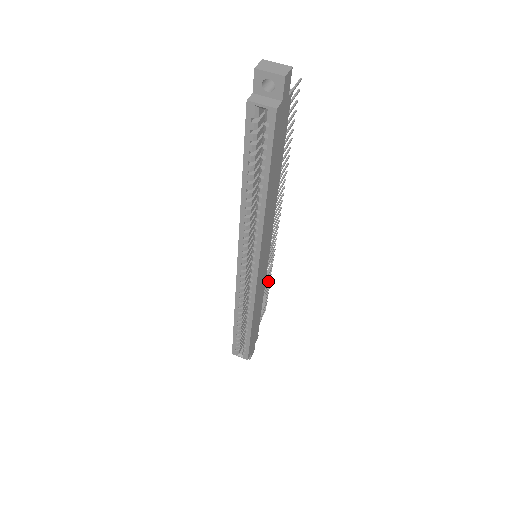
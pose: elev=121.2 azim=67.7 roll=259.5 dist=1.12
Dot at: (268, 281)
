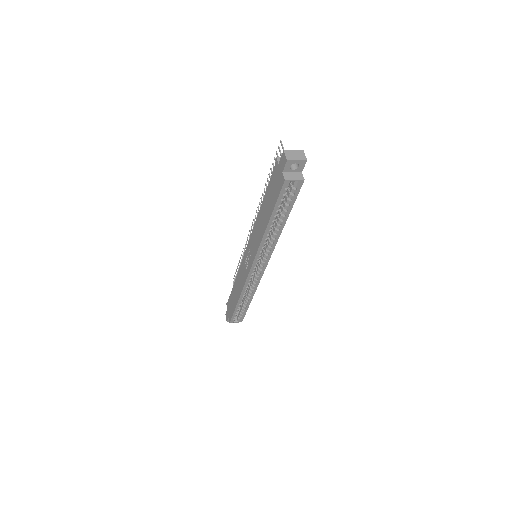
Dot at: occluded
